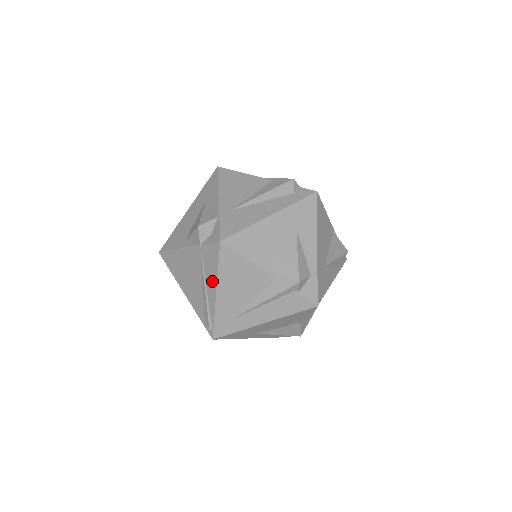
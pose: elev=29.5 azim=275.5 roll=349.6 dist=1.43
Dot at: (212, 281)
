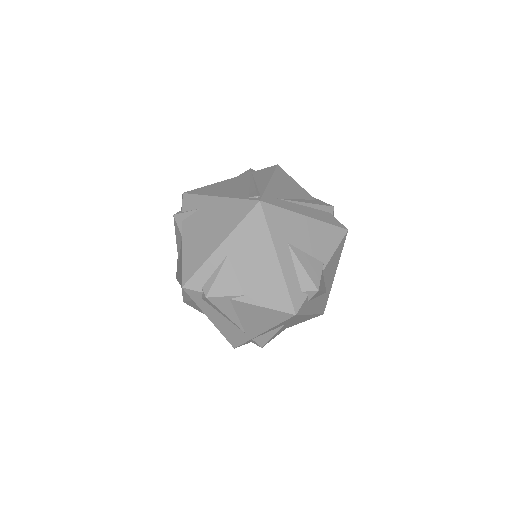
Dot at: (265, 178)
